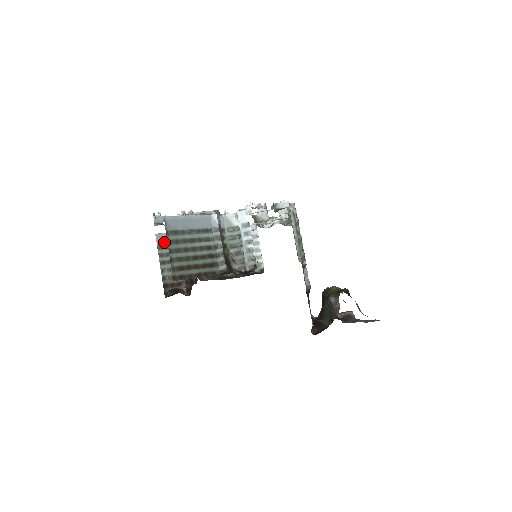
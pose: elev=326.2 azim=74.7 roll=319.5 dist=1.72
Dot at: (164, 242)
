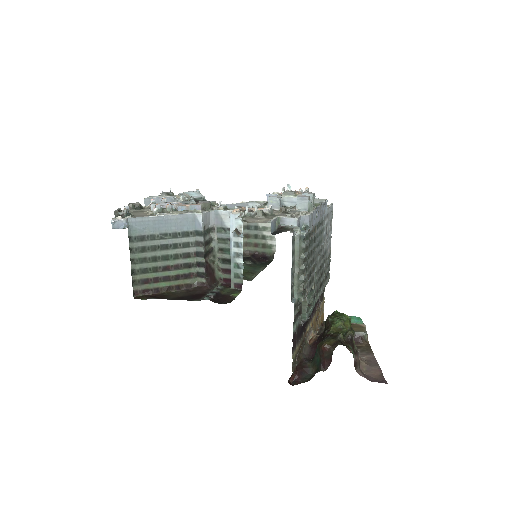
Dot at: occluded
